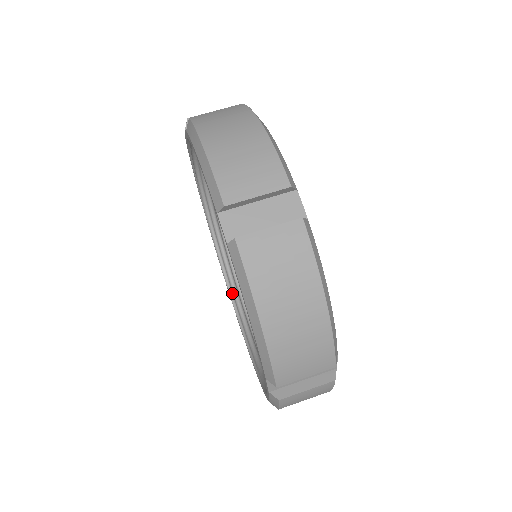
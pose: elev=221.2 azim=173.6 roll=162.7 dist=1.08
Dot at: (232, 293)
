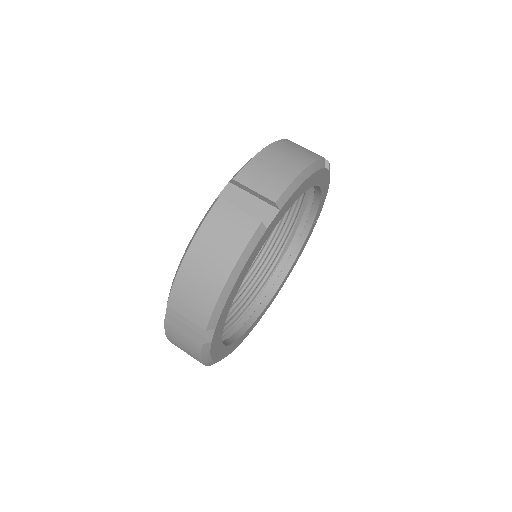
Dot at: occluded
